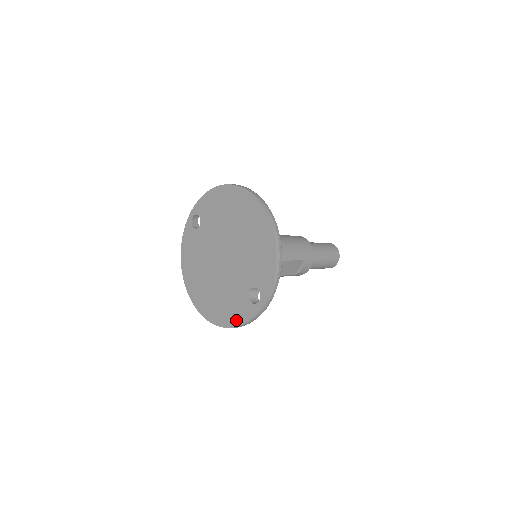
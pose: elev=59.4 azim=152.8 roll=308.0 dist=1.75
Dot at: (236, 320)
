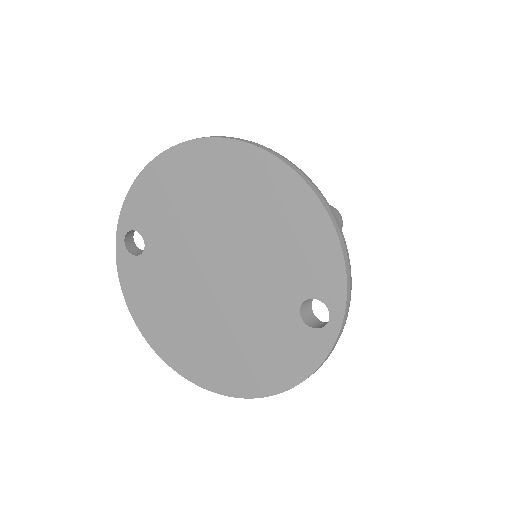
Dot at: (294, 372)
